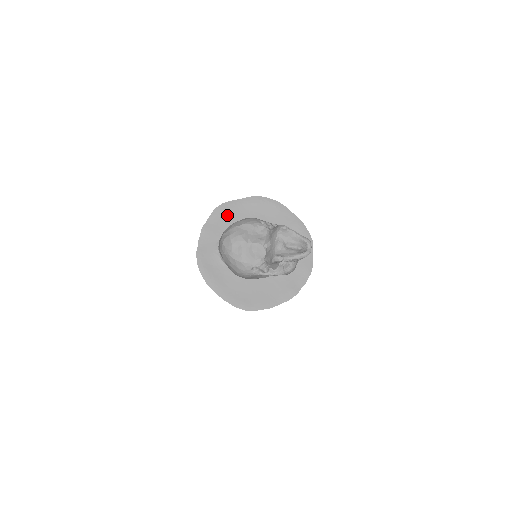
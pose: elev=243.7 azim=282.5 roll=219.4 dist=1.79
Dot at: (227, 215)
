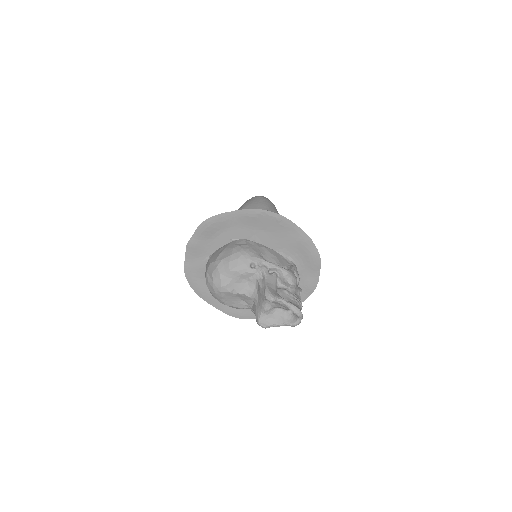
Dot at: (216, 230)
